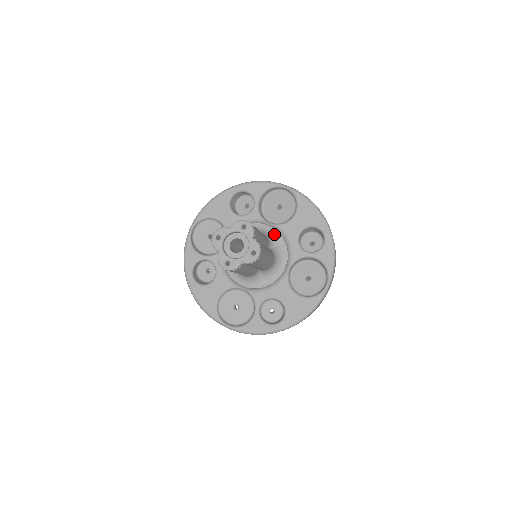
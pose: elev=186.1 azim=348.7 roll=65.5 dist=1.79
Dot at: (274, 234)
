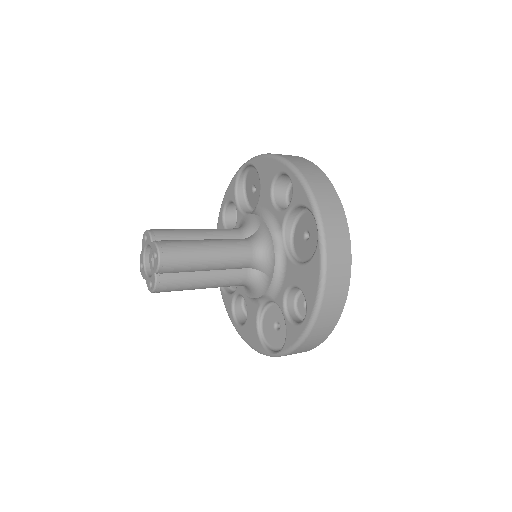
Dot at: (270, 260)
